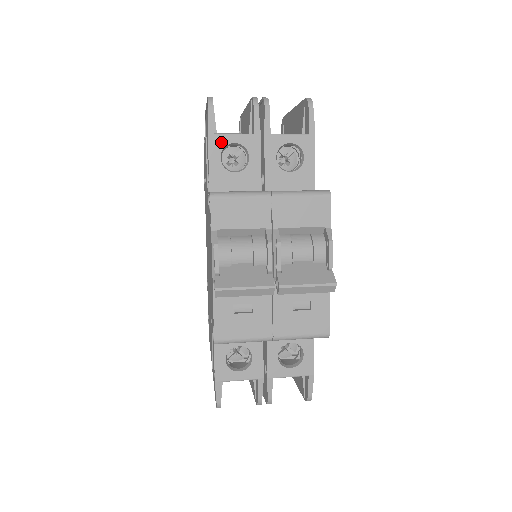
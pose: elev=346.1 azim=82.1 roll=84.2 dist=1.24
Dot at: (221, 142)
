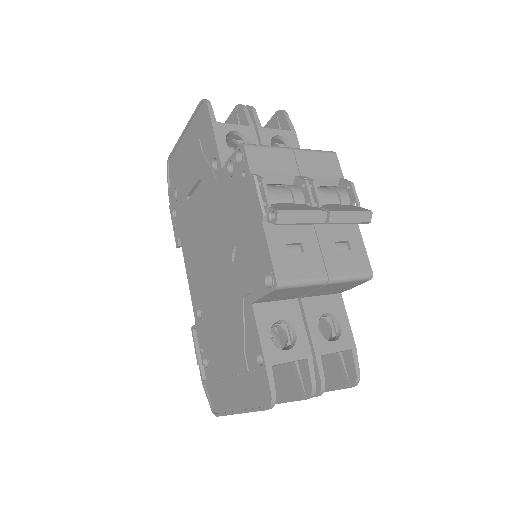
Dot at: (224, 129)
